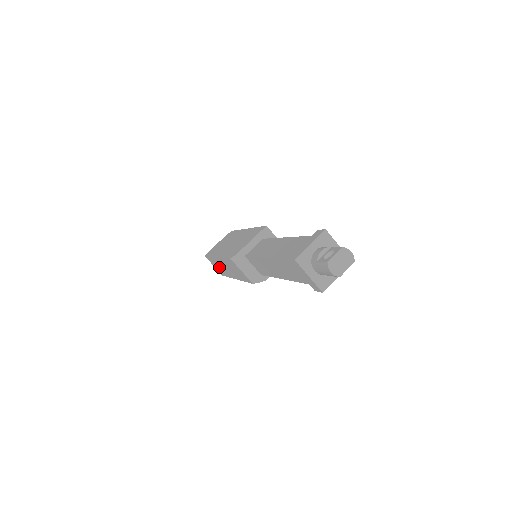
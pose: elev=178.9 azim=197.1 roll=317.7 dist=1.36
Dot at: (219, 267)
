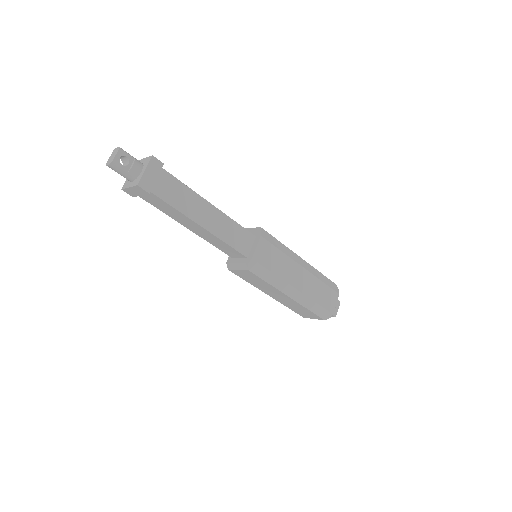
Dot at: (298, 309)
